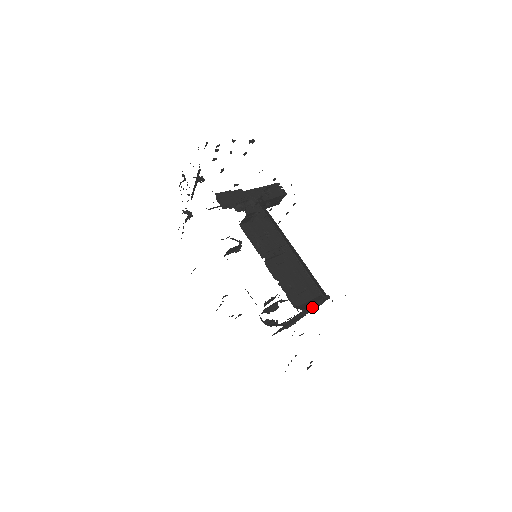
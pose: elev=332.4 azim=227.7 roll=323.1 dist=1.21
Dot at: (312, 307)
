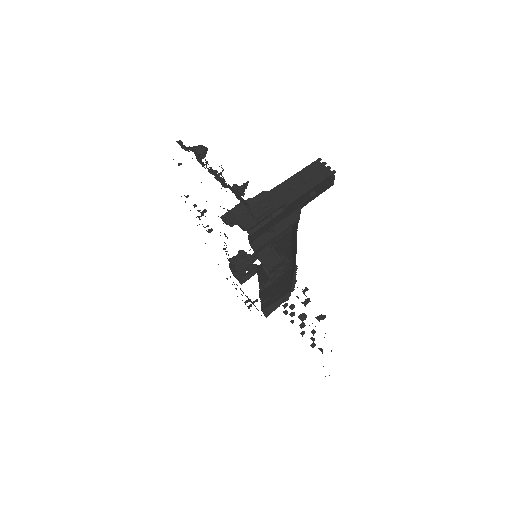
Dot at: (276, 308)
